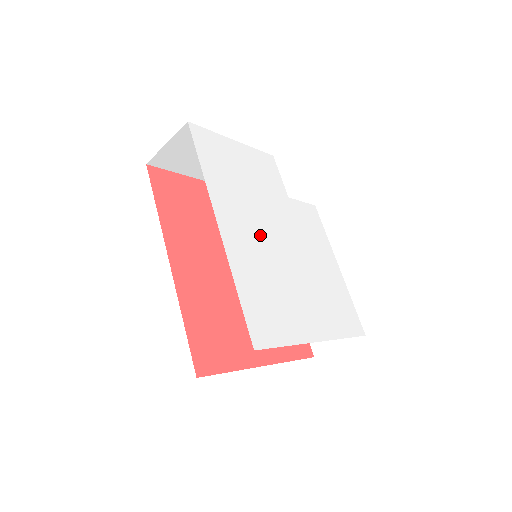
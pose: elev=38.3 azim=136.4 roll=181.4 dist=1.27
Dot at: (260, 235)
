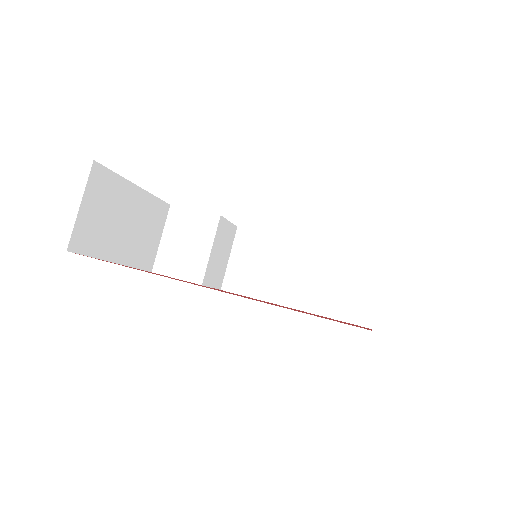
Dot at: occluded
